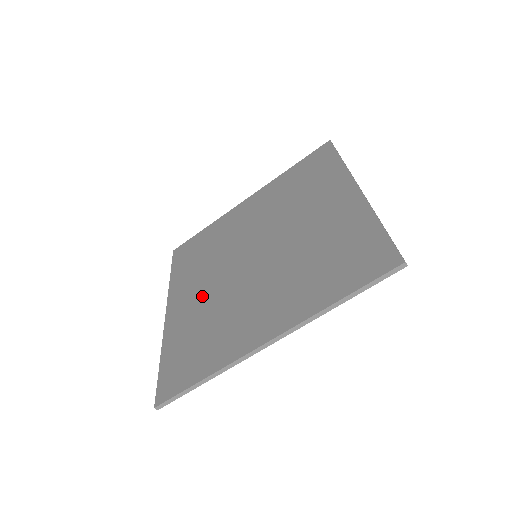
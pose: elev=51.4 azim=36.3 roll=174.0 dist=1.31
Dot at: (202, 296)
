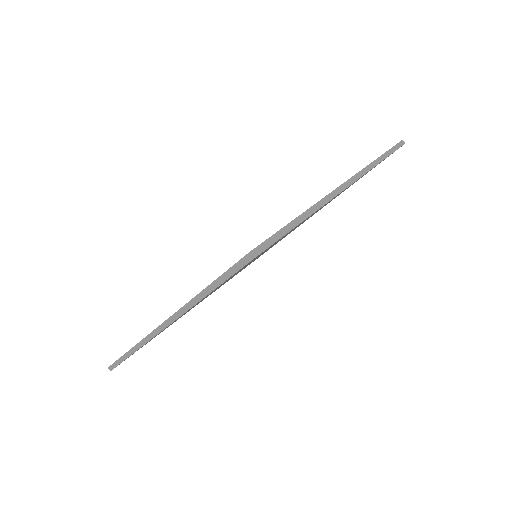
Dot at: occluded
